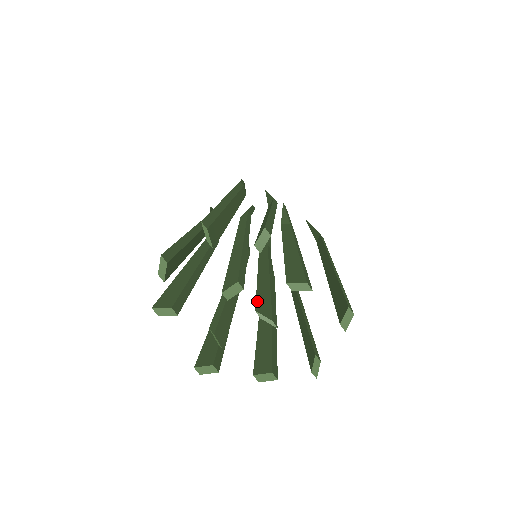
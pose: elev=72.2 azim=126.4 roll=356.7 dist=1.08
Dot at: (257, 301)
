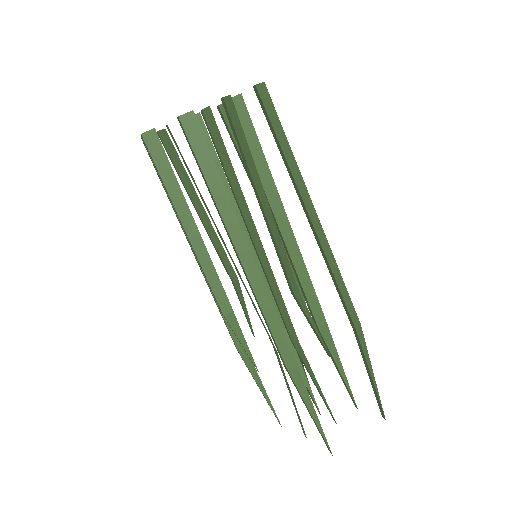
Dot at: (210, 133)
